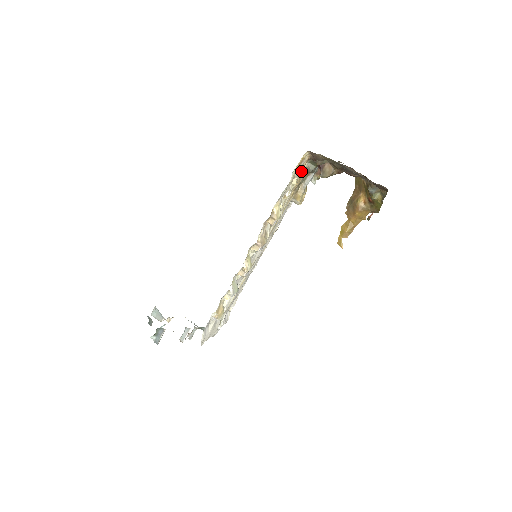
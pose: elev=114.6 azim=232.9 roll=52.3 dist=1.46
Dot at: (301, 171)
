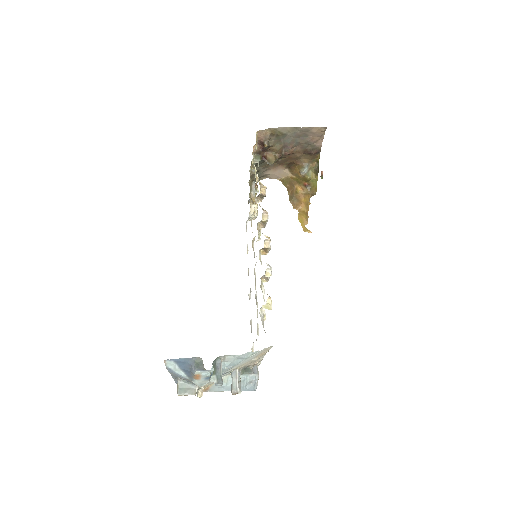
Dot at: (252, 167)
